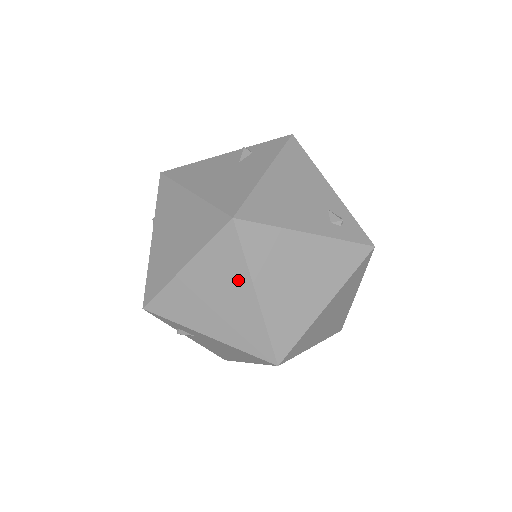
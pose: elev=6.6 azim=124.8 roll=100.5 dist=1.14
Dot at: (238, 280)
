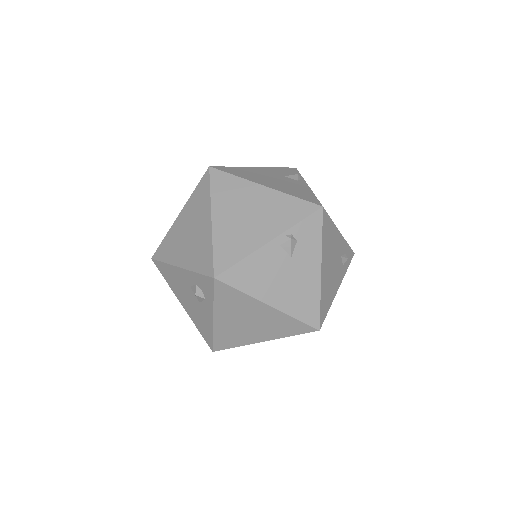
Dot at: occluded
